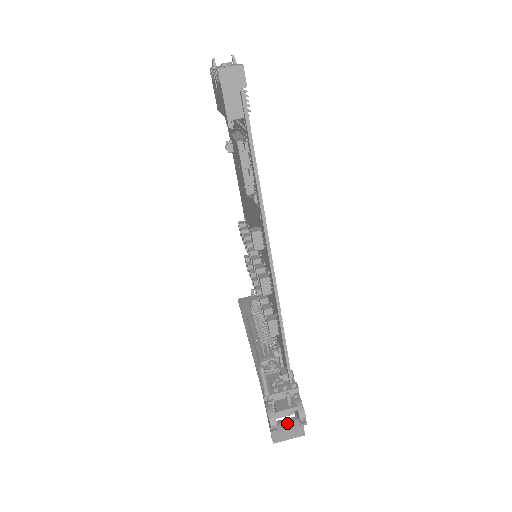
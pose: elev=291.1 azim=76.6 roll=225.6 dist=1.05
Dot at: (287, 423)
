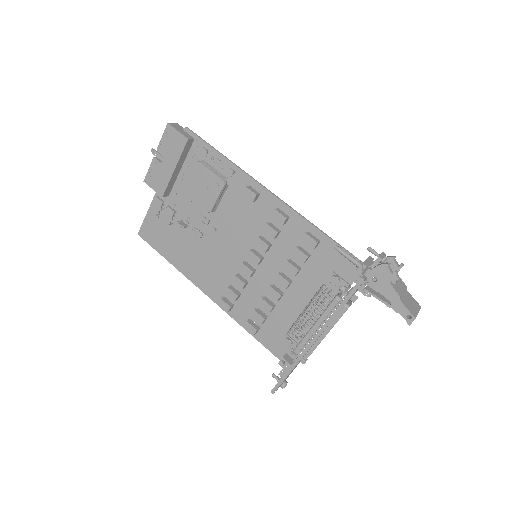
Dot at: (397, 284)
